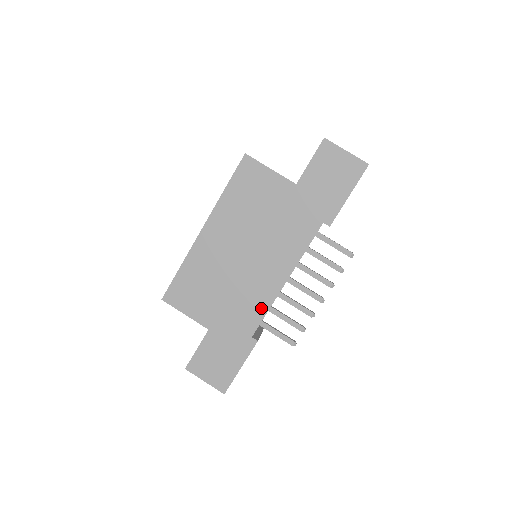
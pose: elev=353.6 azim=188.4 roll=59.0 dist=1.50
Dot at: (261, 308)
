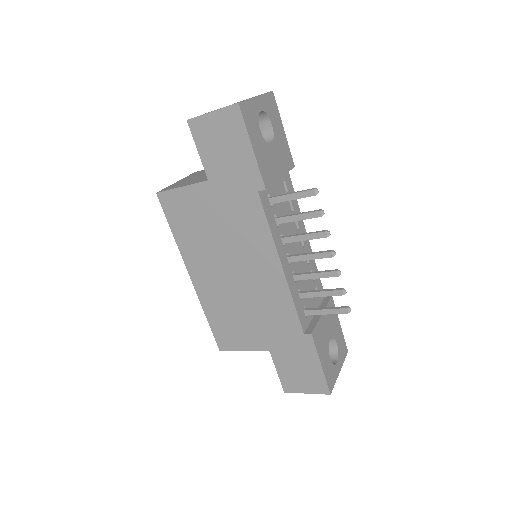
Dot at: (286, 305)
